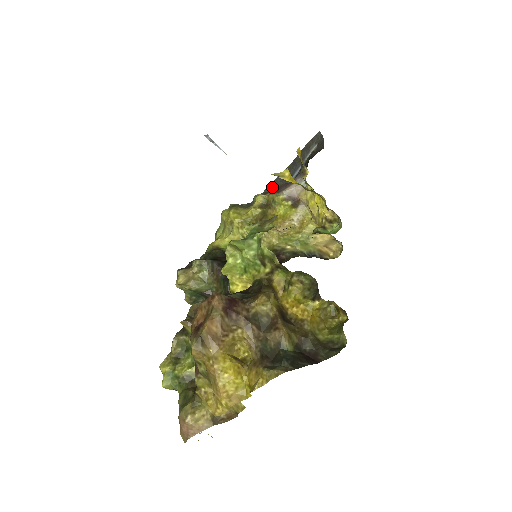
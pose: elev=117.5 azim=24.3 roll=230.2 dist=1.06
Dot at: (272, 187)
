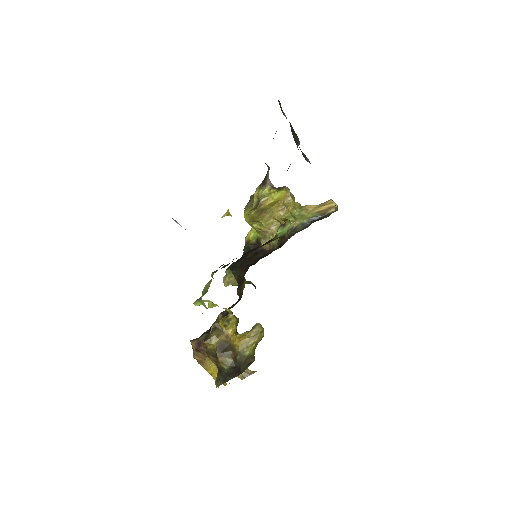
Dot at: (294, 137)
